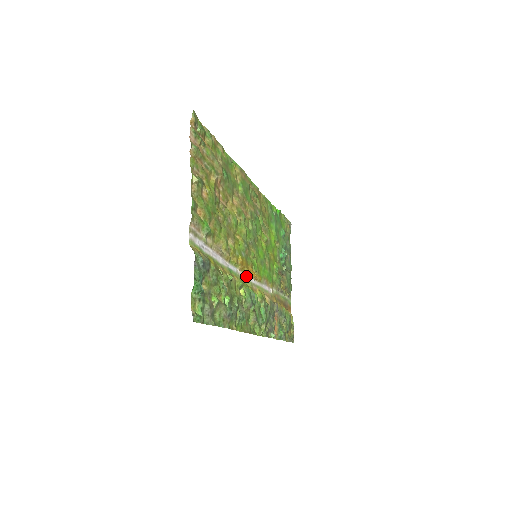
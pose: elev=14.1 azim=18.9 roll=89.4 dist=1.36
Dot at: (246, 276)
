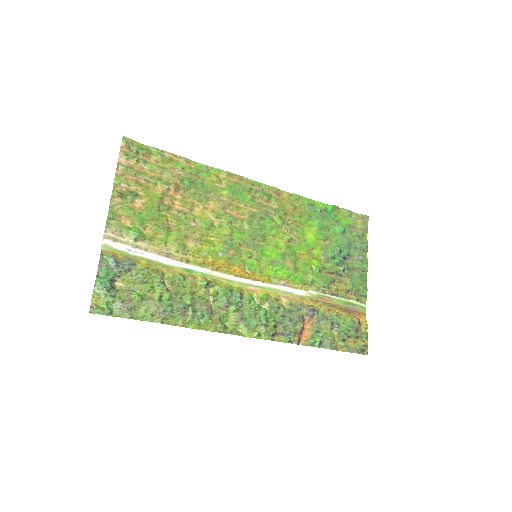
Dot at: (230, 276)
